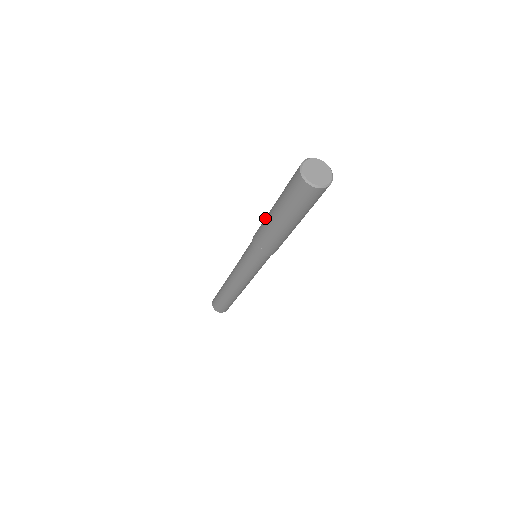
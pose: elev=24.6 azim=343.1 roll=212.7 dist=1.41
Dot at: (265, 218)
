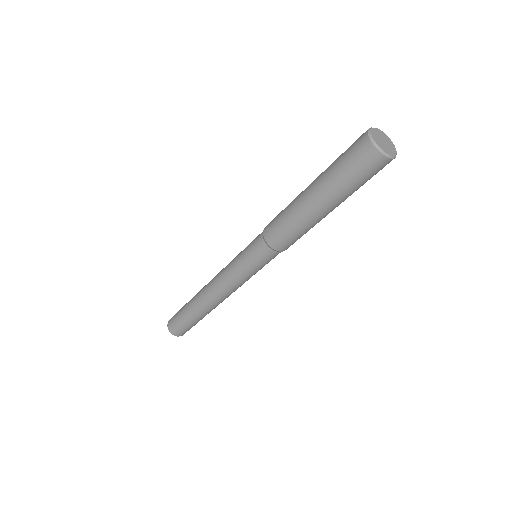
Dot at: occluded
